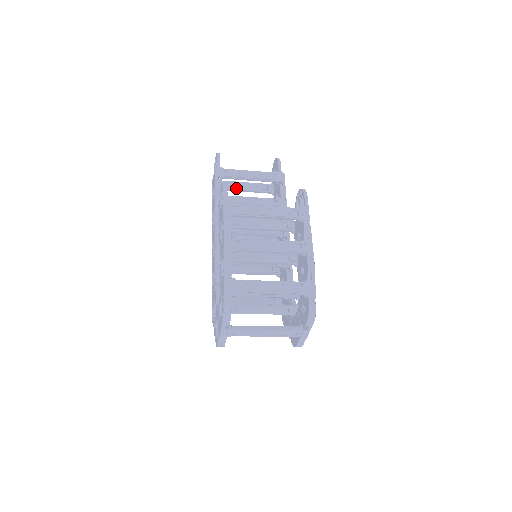
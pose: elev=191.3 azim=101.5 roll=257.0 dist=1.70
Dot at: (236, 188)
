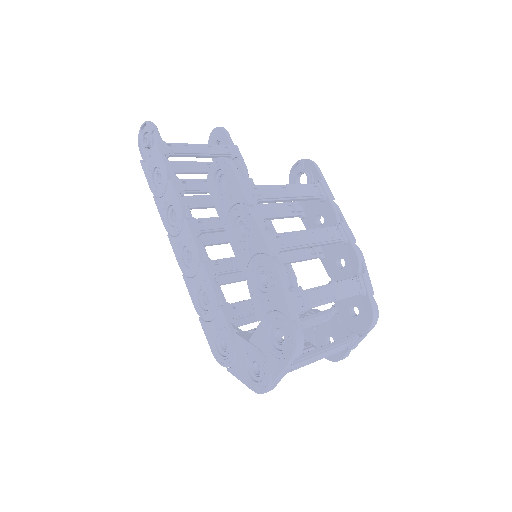
Dot at: (177, 170)
